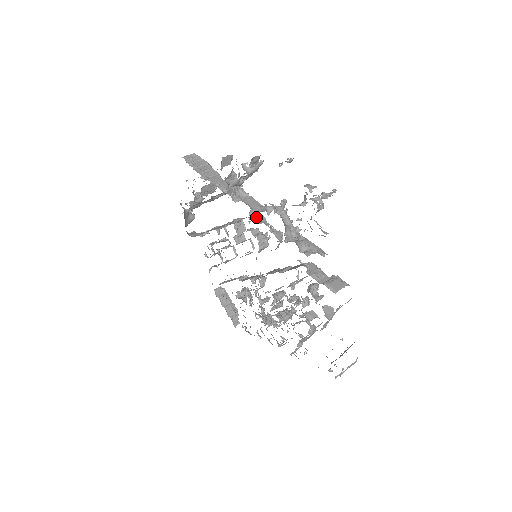
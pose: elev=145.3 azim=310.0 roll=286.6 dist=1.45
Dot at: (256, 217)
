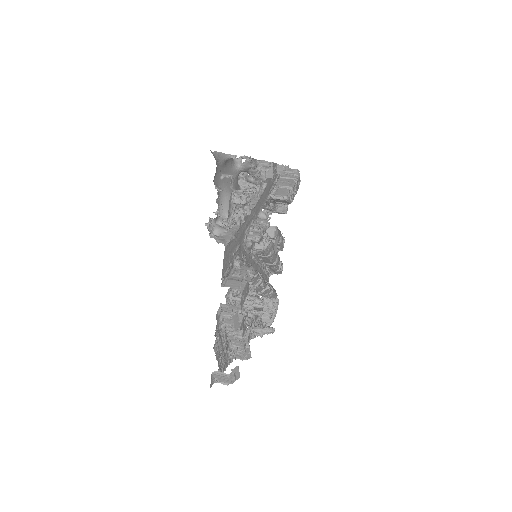
Dot at: (262, 219)
